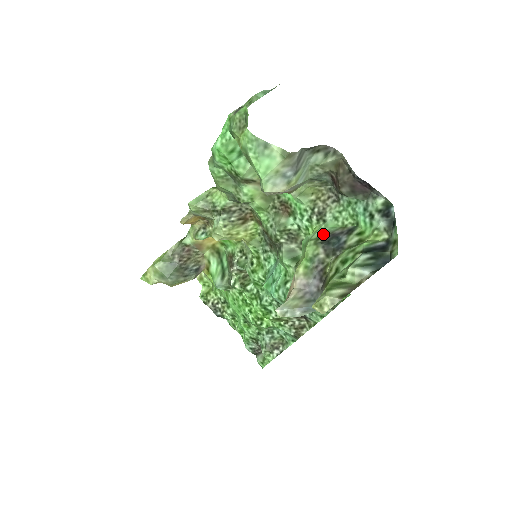
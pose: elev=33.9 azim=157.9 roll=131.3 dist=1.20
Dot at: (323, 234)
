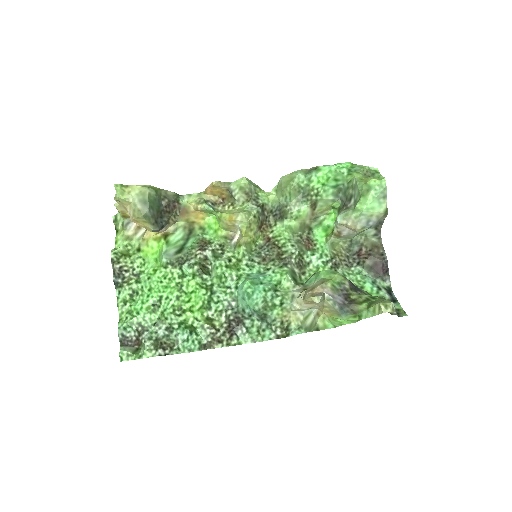
Dot at: occluded
